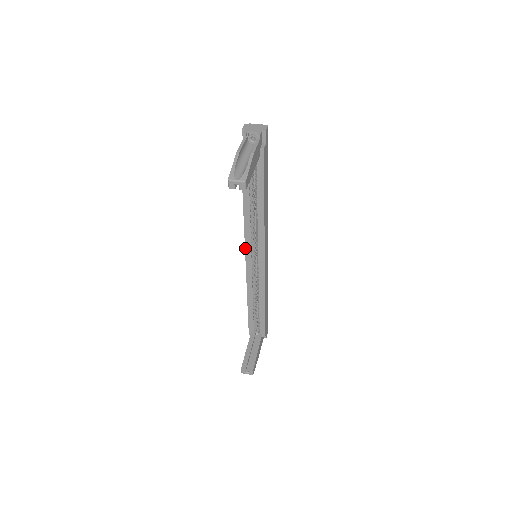
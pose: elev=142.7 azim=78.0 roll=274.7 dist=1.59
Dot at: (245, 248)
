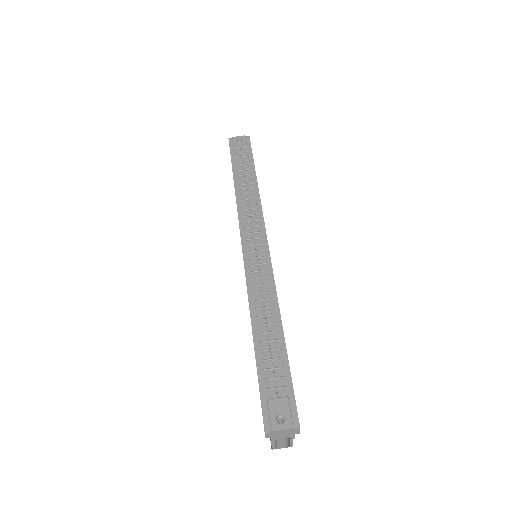
Dot at: occluded
